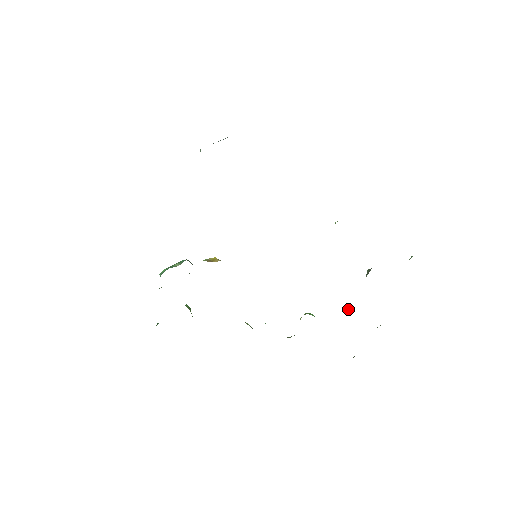
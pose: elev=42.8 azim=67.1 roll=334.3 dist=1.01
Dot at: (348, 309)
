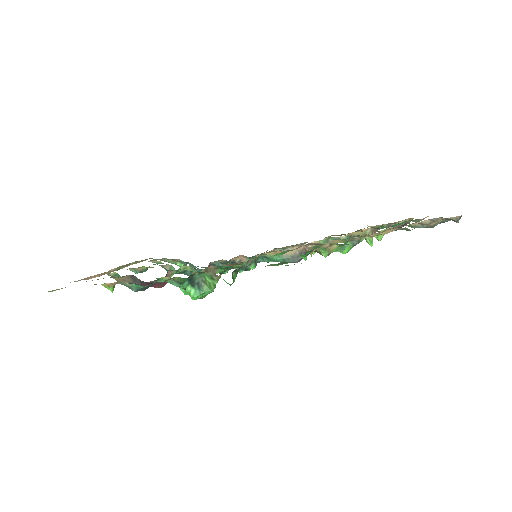
Dot at: occluded
